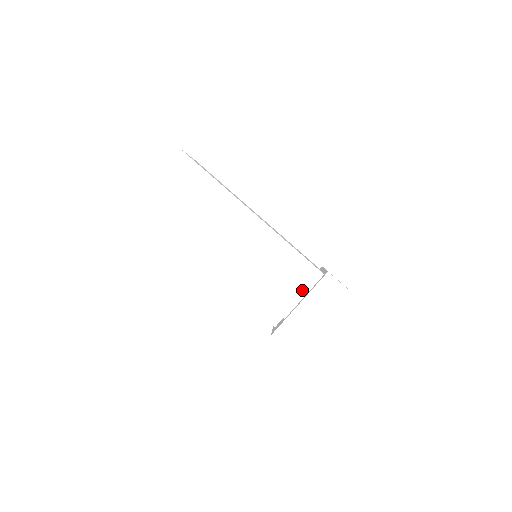
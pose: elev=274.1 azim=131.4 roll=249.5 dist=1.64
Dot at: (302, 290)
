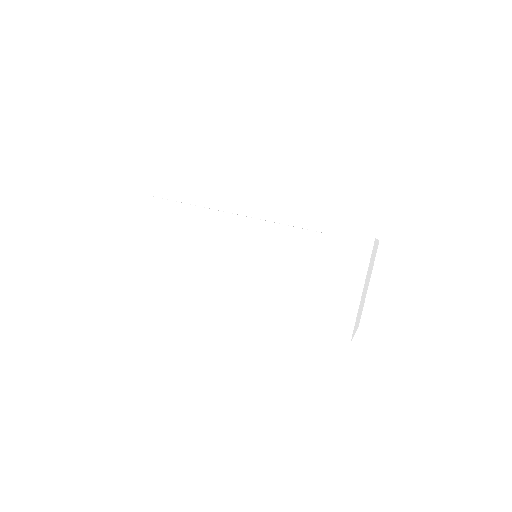
Dot at: (311, 263)
